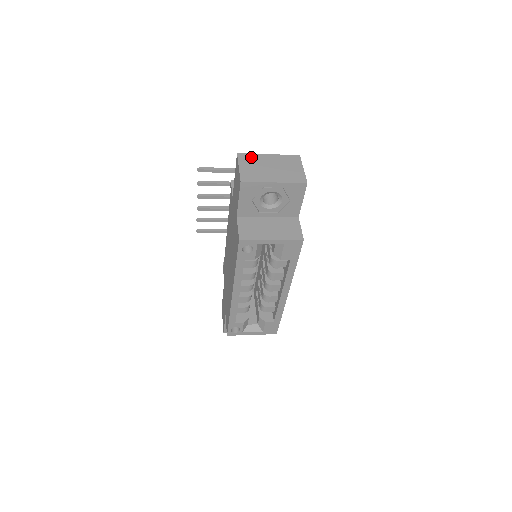
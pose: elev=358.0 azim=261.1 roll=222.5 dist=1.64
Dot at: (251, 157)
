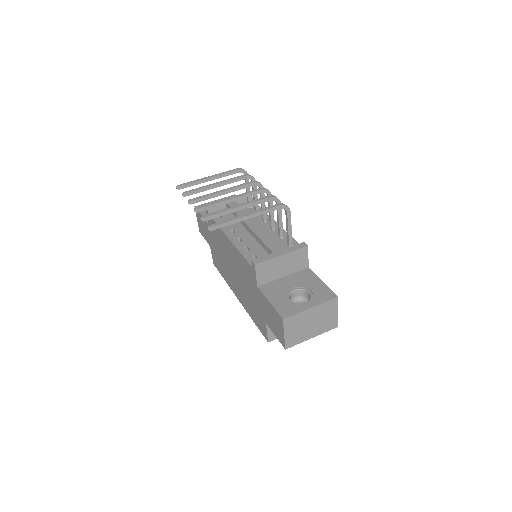
Dot at: (295, 319)
